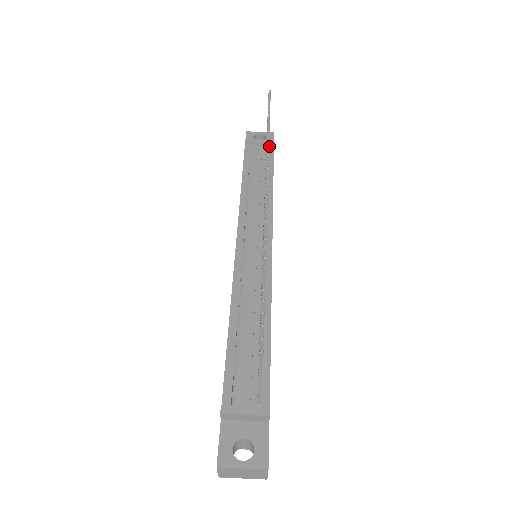
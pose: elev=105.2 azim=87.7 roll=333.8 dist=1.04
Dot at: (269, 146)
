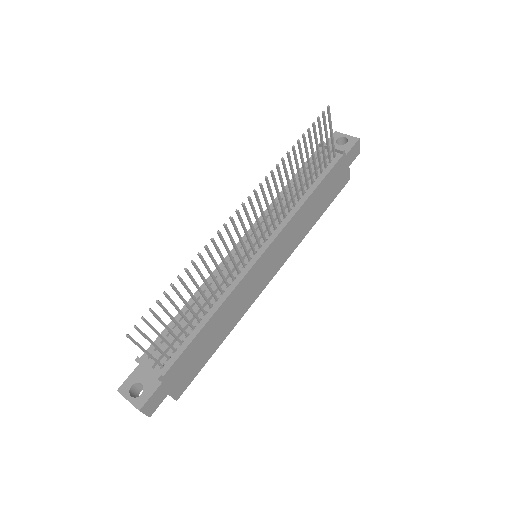
Dot at: (338, 154)
